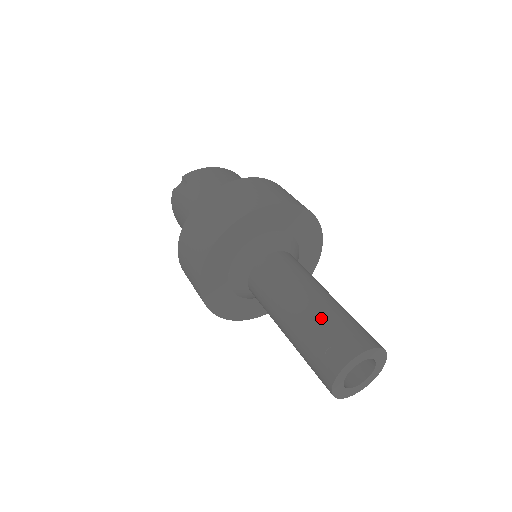
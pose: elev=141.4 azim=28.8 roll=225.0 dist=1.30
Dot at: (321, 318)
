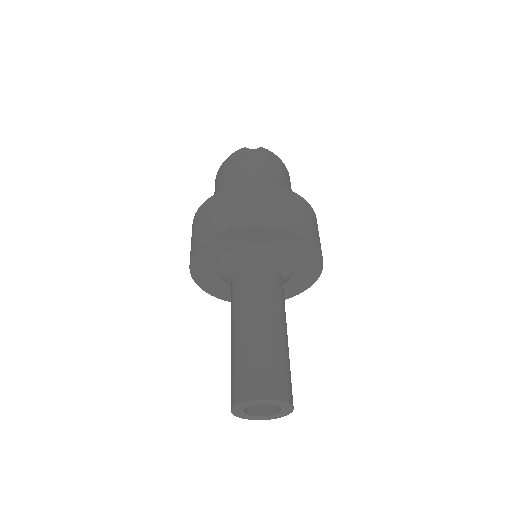
Dot at: (275, 350)
